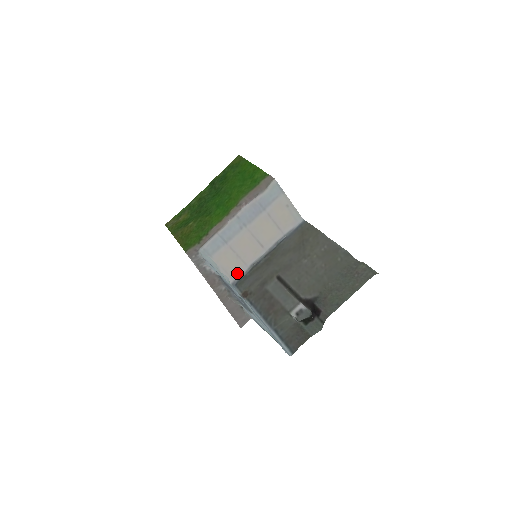
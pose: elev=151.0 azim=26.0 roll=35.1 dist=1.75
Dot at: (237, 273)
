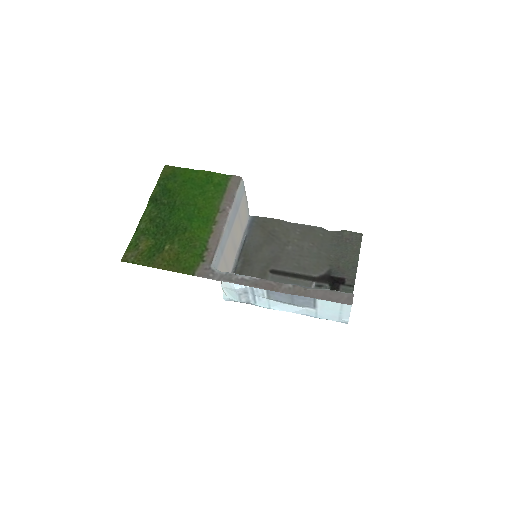
Dot at: occluded
